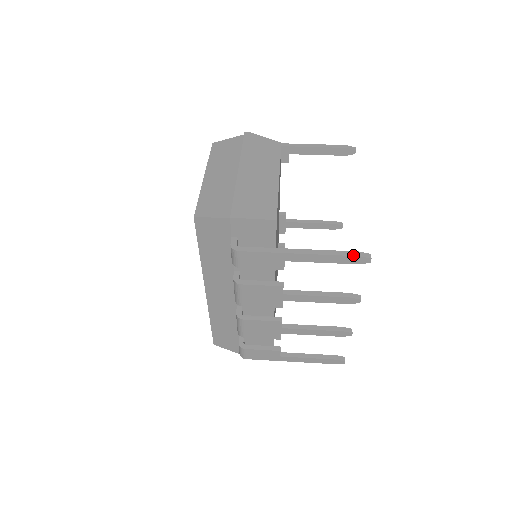
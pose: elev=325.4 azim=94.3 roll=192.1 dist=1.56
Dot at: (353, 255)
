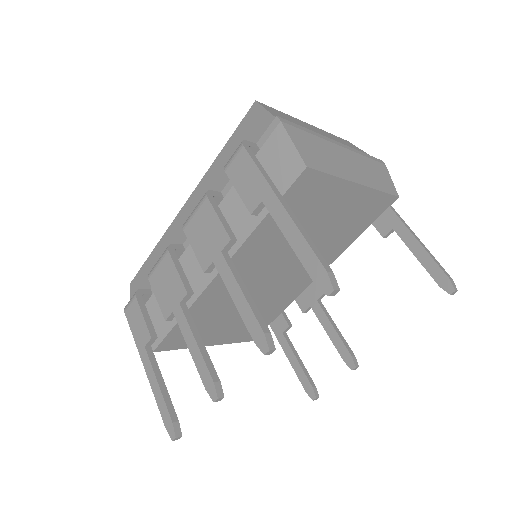
Dot at: (323, 263)
